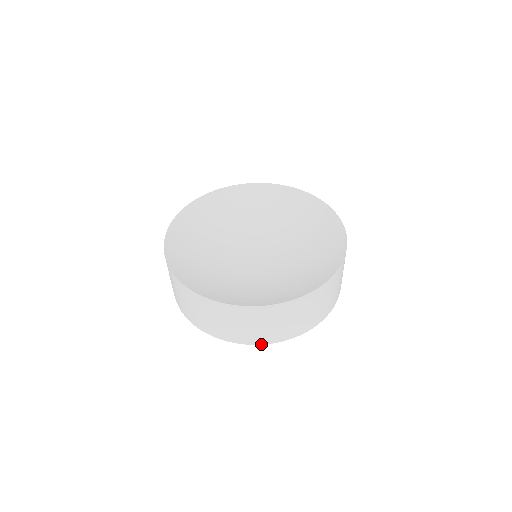
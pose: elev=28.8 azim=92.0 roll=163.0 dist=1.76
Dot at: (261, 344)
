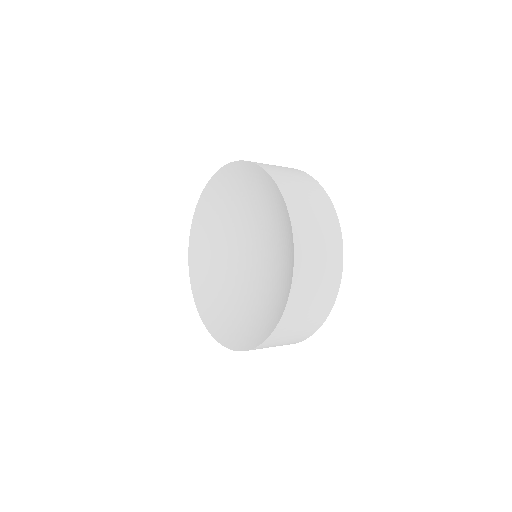
Dot at: occluded
